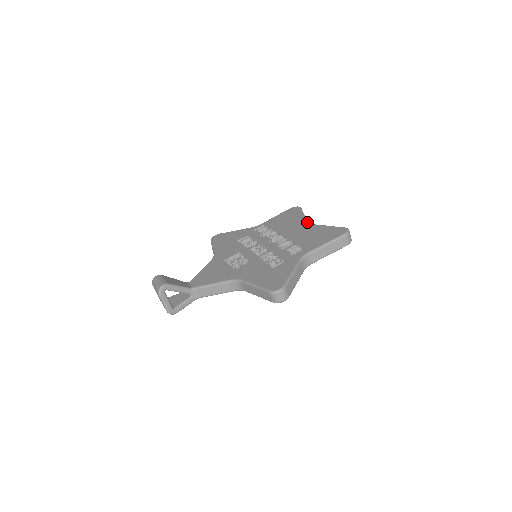
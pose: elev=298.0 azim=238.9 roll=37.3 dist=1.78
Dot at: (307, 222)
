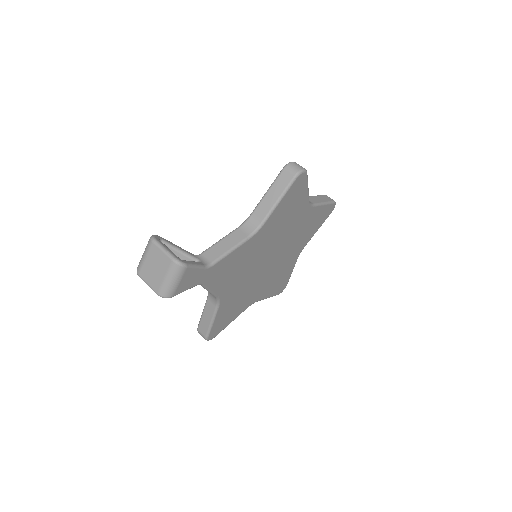
Dot at: occluded
